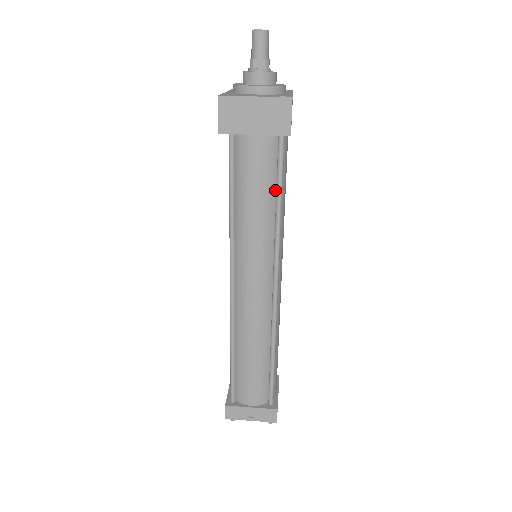
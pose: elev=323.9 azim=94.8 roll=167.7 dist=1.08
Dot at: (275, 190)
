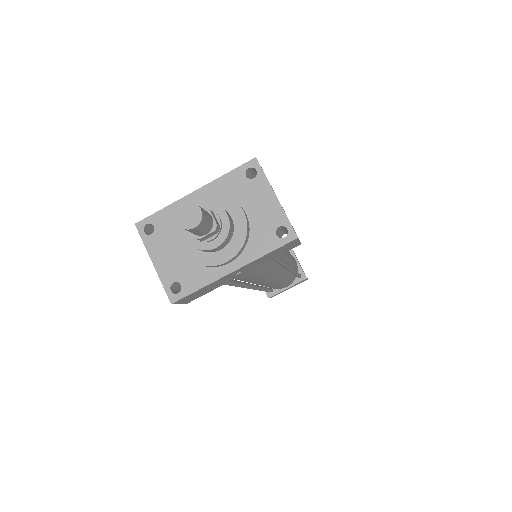
Dot at: occluded
